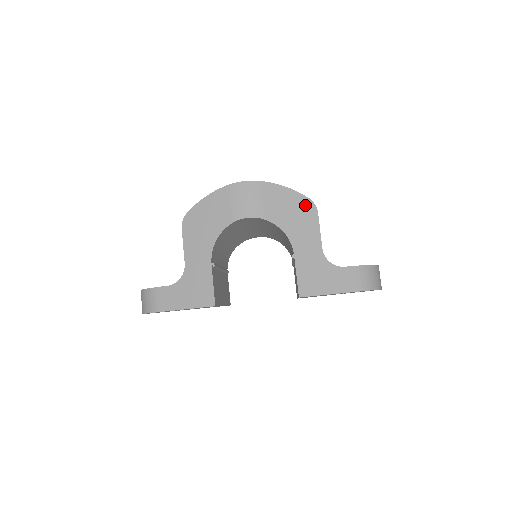
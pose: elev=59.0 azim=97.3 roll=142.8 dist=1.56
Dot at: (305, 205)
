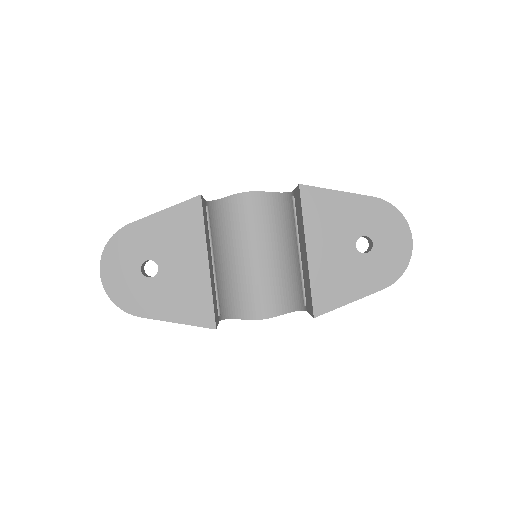
Dot at: occluded
